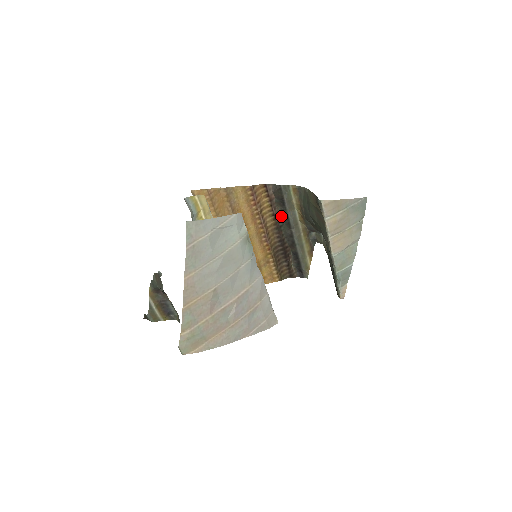
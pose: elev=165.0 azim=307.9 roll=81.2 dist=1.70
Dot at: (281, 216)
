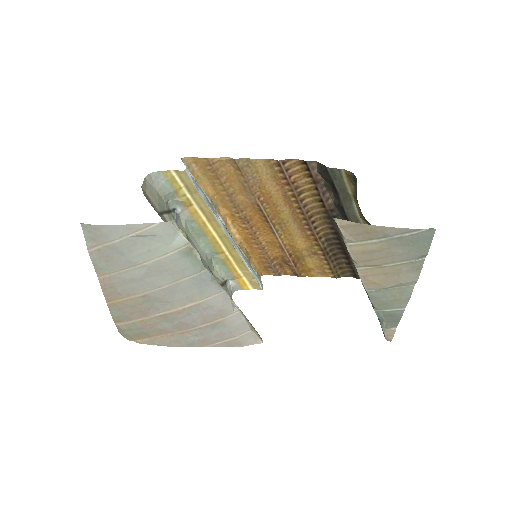
Dot at: (335, 204)
